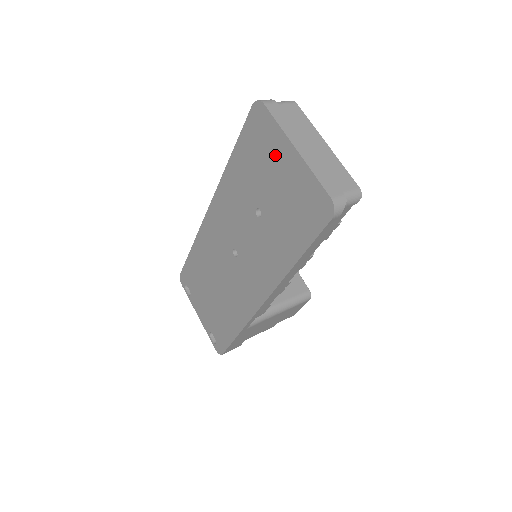
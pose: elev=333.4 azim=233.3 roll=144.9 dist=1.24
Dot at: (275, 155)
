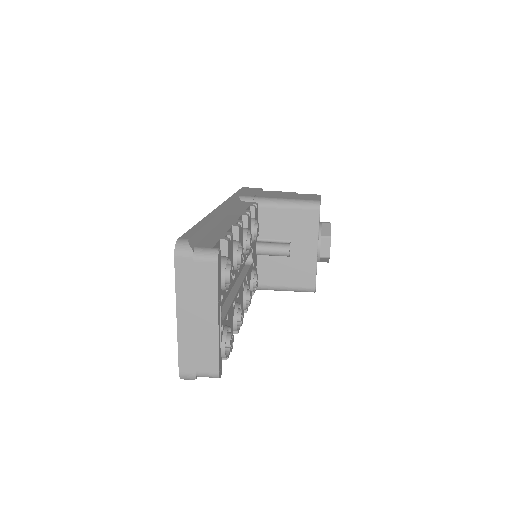
Dot at: occluded
